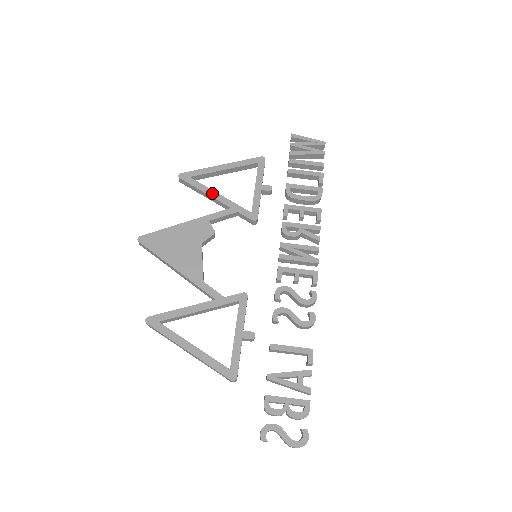
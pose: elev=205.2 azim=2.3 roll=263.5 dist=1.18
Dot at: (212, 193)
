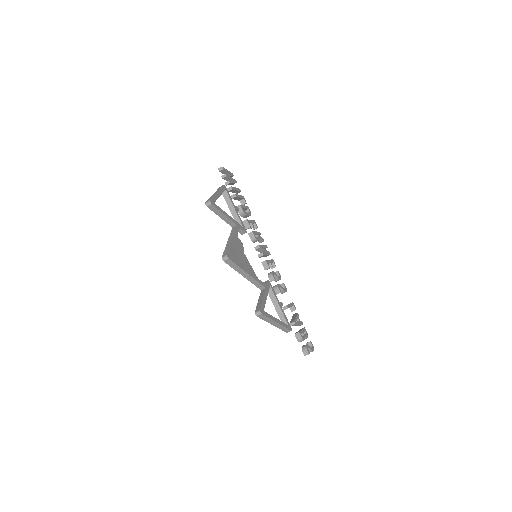
Dot at: (227, 215)
